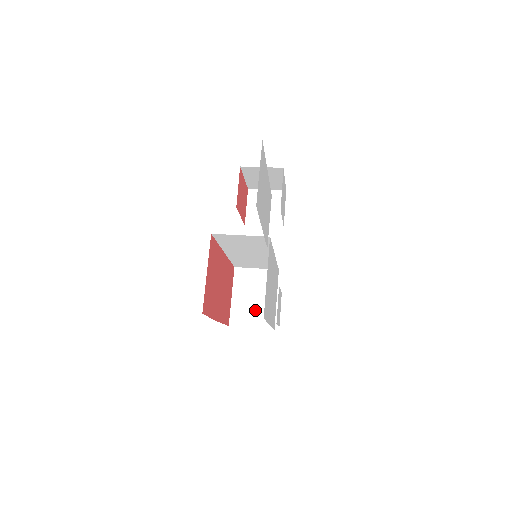
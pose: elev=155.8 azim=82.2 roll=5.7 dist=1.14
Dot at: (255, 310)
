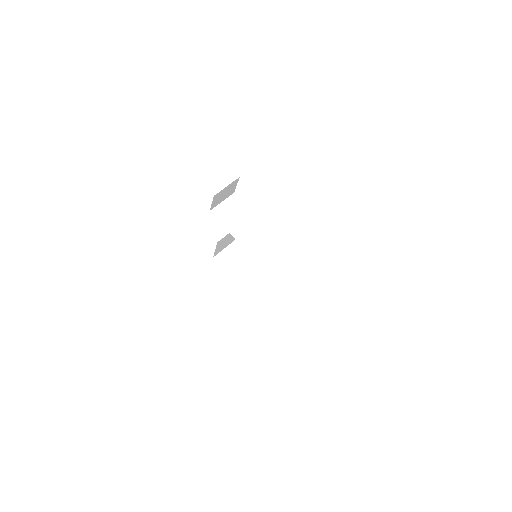
Dot at: (227, 243)
